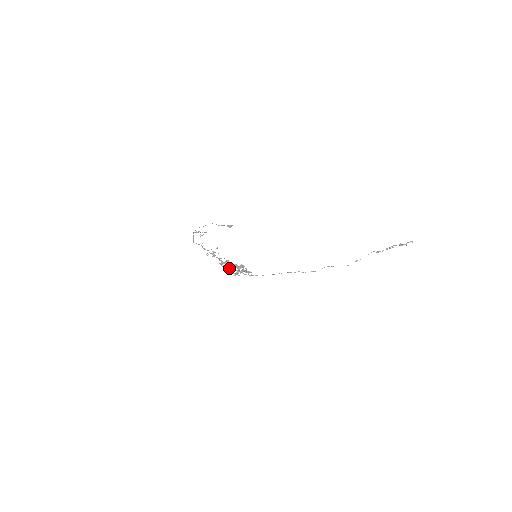
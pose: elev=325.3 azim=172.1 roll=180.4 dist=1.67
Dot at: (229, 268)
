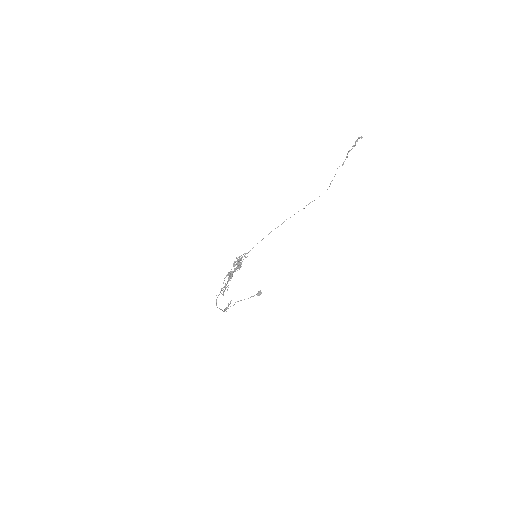
Dot at: (232, 272)
